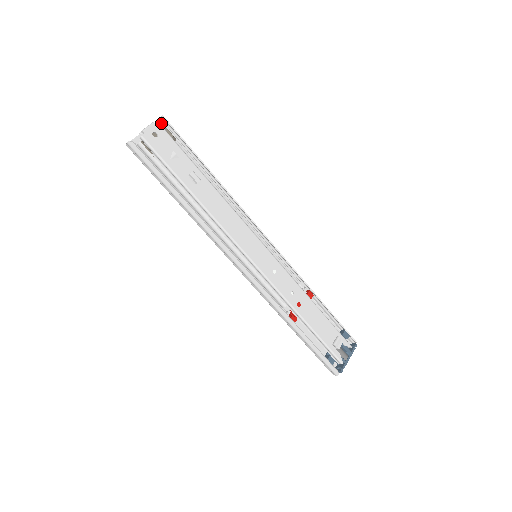
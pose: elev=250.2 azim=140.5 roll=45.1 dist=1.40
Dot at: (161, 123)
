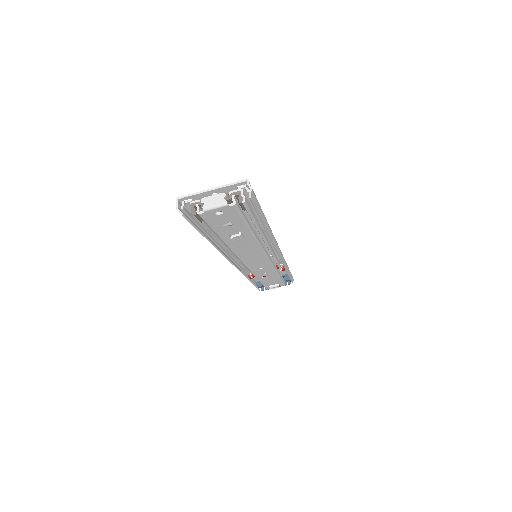
Dot at: (245, 188)
